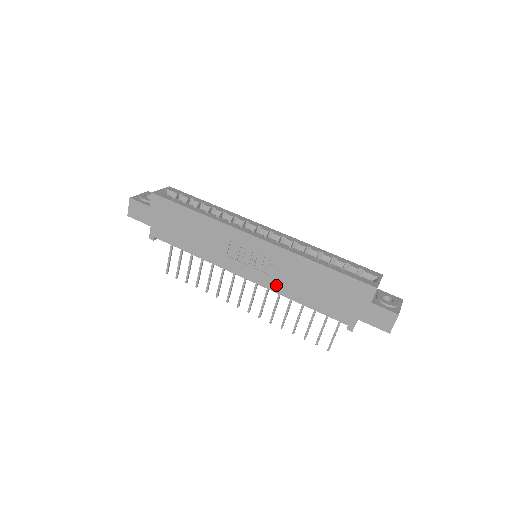
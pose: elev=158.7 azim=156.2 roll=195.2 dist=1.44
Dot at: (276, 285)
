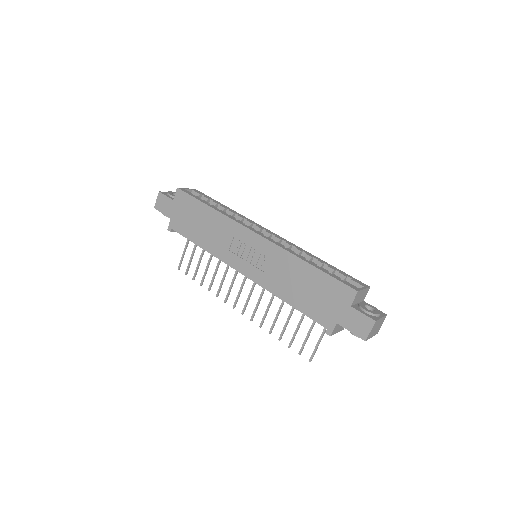
Dot at: (267, 282)
